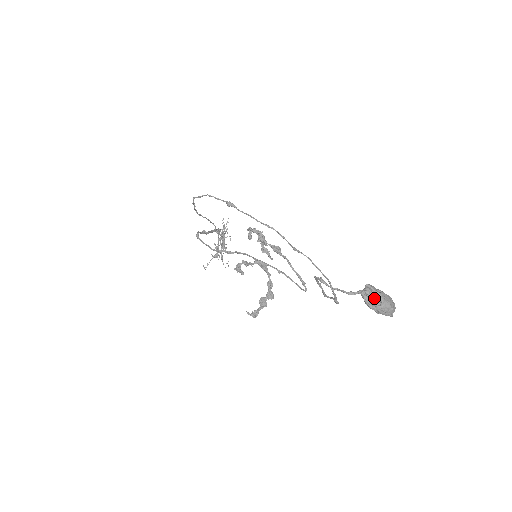
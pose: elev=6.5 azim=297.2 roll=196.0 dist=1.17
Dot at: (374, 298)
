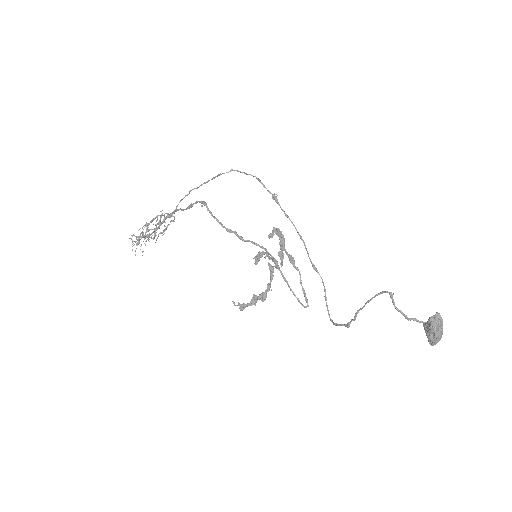
Dot at: (440, 325)
